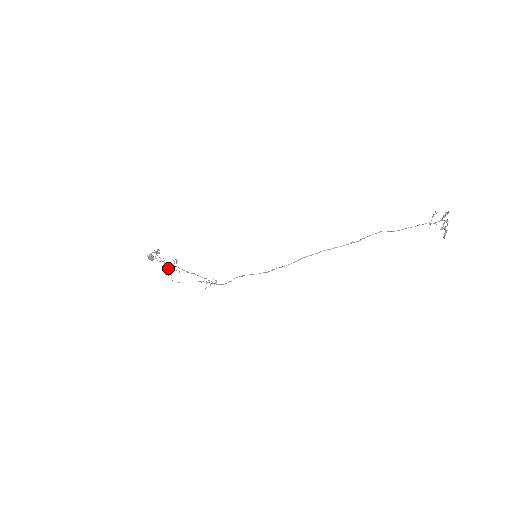
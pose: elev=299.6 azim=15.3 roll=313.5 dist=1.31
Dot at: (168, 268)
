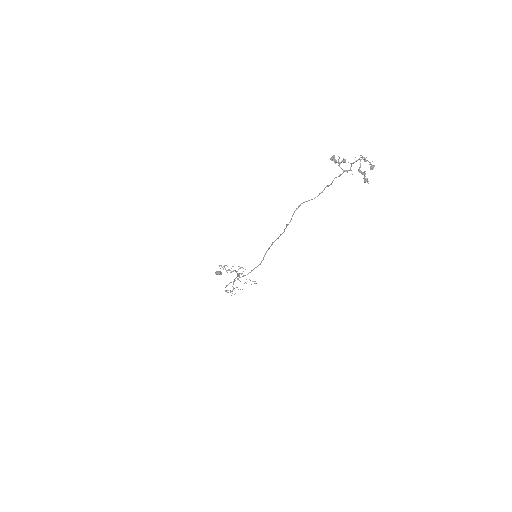
Dot at: (238, 276)
